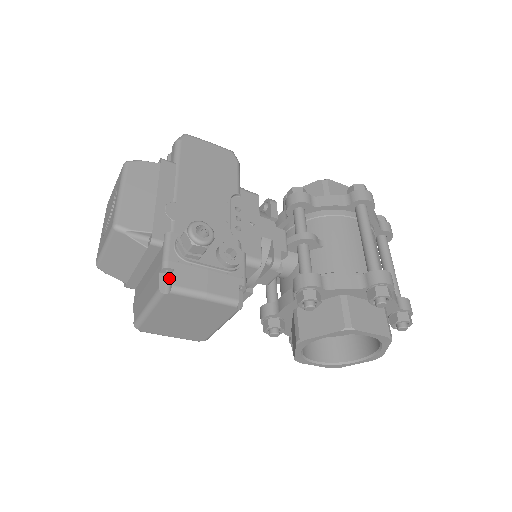
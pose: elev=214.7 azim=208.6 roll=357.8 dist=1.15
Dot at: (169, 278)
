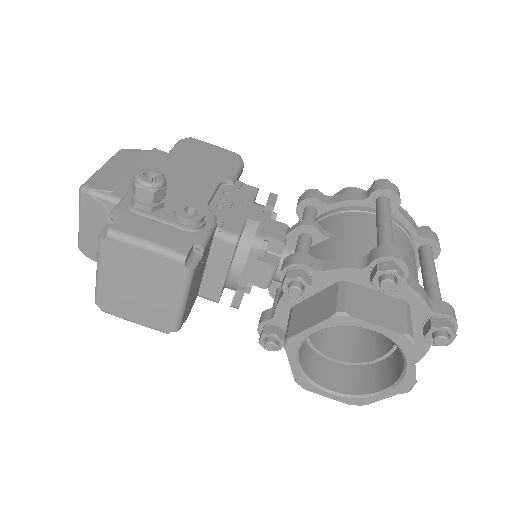
Dot at: occluded
